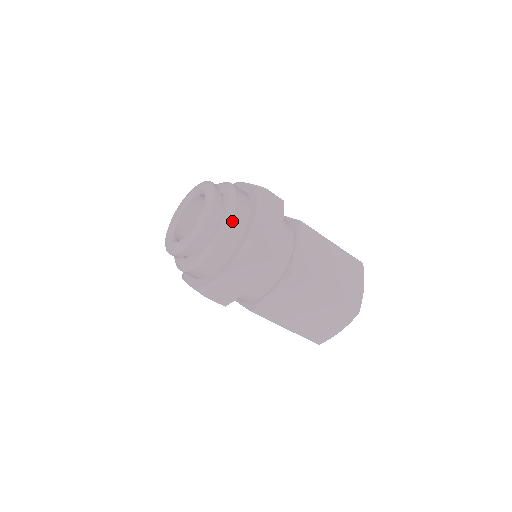
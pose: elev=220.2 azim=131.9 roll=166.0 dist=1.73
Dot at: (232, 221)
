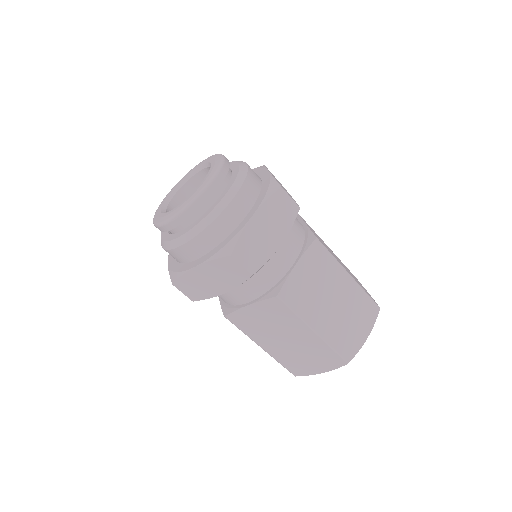
Dot at: (249, 170)
